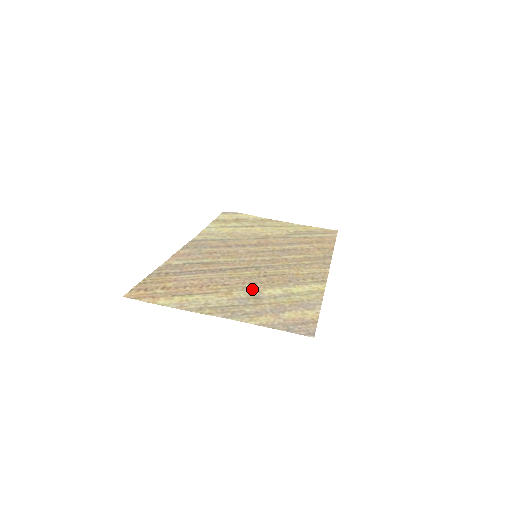
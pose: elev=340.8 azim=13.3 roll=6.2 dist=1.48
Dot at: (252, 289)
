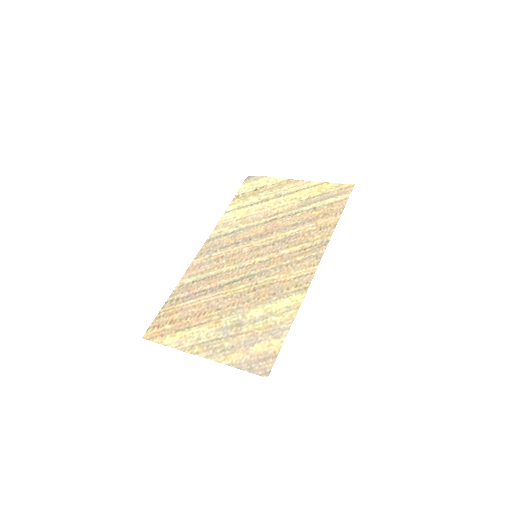
Dot at: (238, 312)
